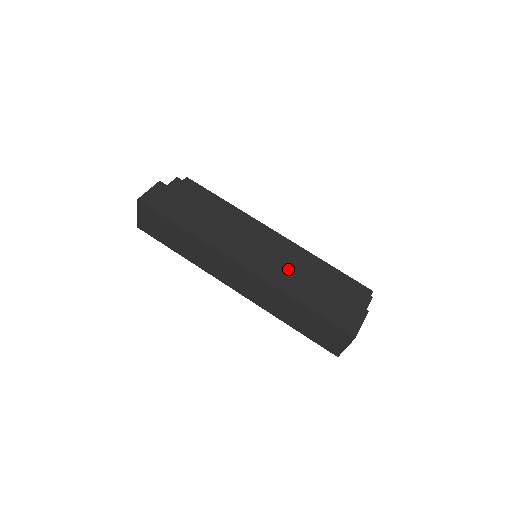
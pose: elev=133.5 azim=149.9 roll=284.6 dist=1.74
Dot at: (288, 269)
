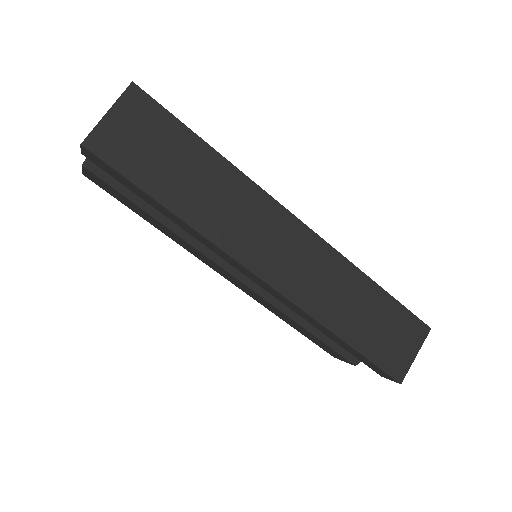
Dot at: occluded
